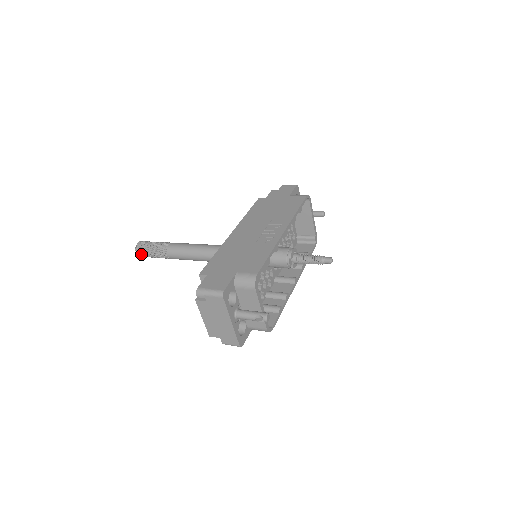
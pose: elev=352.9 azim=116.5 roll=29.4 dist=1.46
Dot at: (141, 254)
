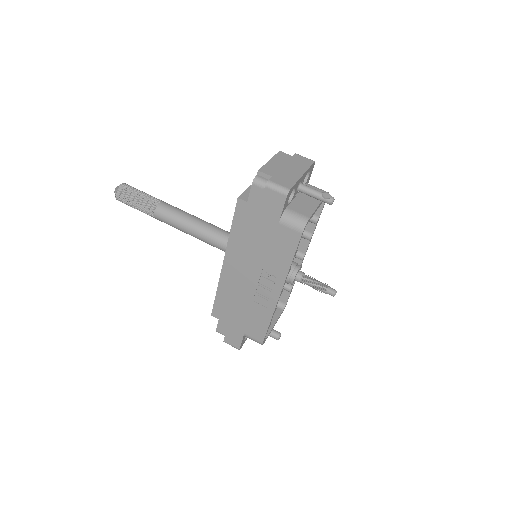
Dot at: occluded
